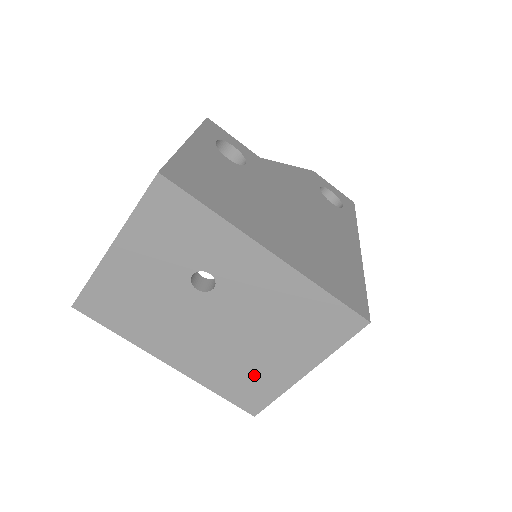
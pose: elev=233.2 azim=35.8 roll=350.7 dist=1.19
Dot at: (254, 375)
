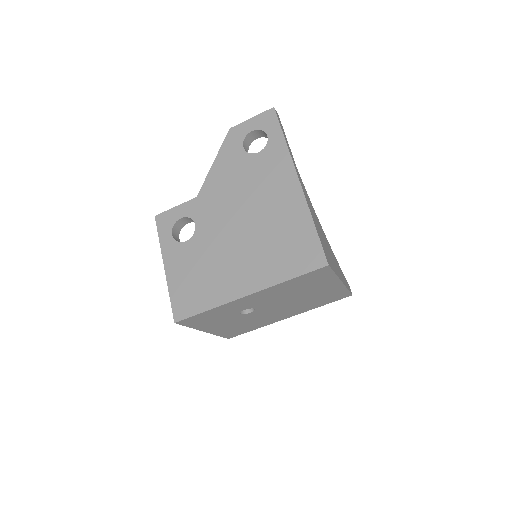
Dot at: (323, 297)
